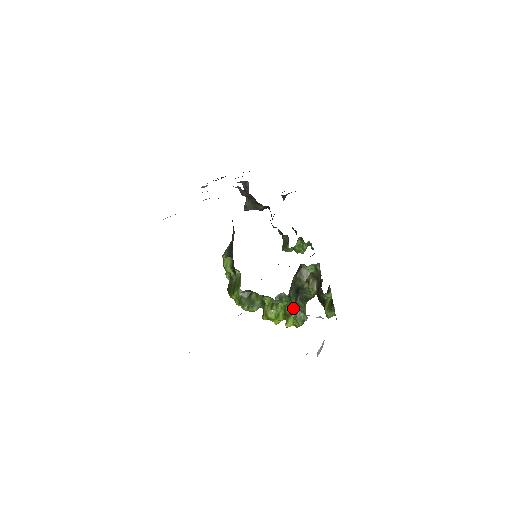
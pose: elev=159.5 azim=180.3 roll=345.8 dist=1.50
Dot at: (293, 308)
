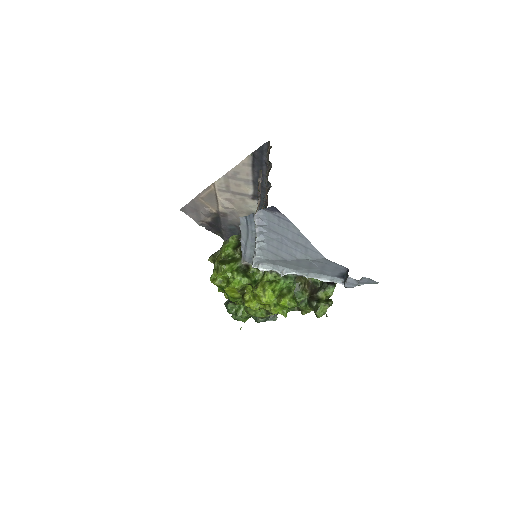
Dot at: (292, 290)
